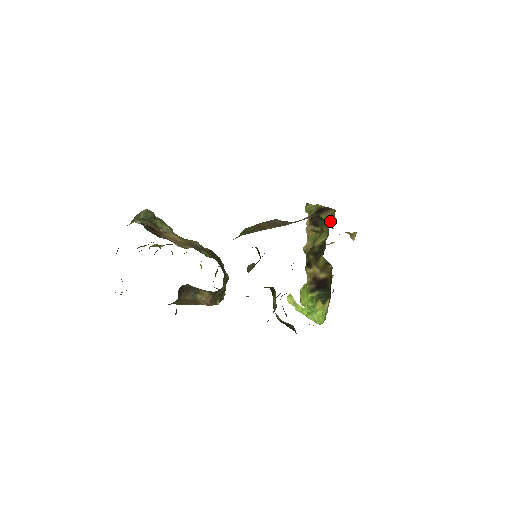
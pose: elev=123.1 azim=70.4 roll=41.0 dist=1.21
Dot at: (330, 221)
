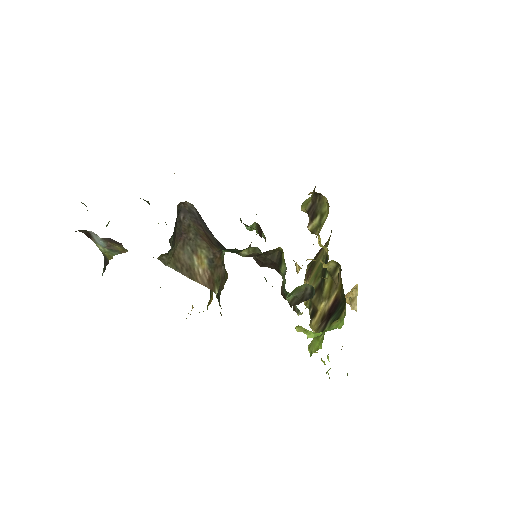
Dot at: (327, 243)
